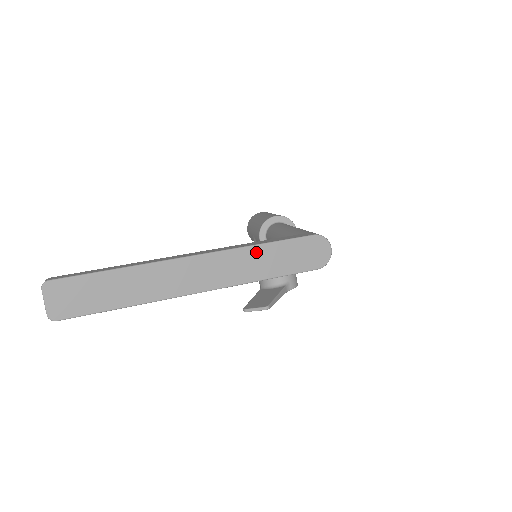
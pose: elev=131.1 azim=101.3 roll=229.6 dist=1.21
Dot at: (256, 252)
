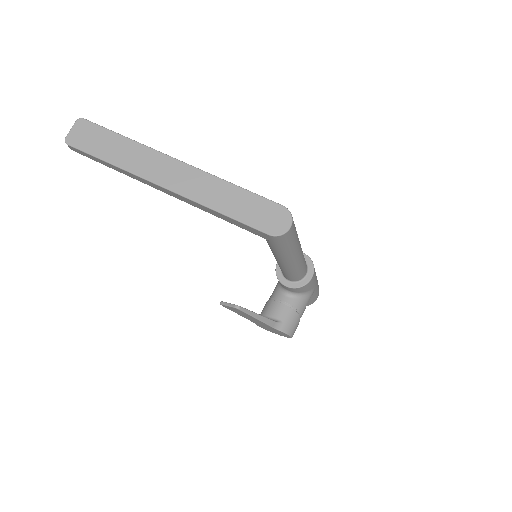
Dot at: (226, 187)
